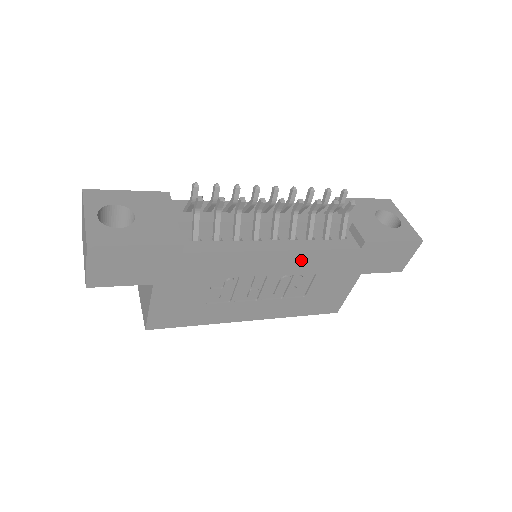
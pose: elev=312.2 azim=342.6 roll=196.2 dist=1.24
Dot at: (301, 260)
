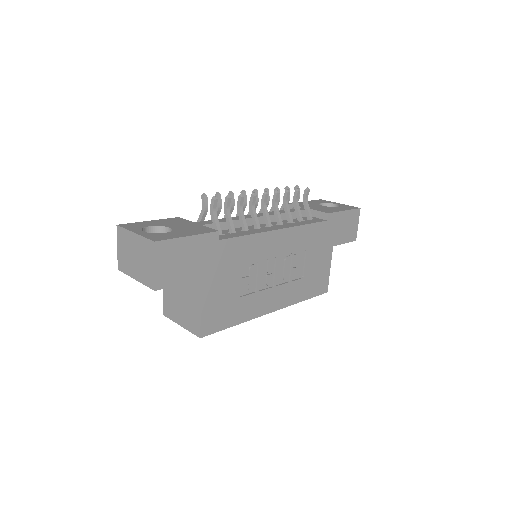
Dot at: (294, 237)
